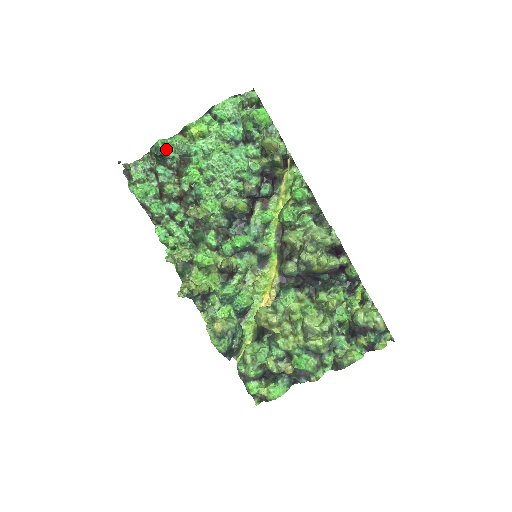
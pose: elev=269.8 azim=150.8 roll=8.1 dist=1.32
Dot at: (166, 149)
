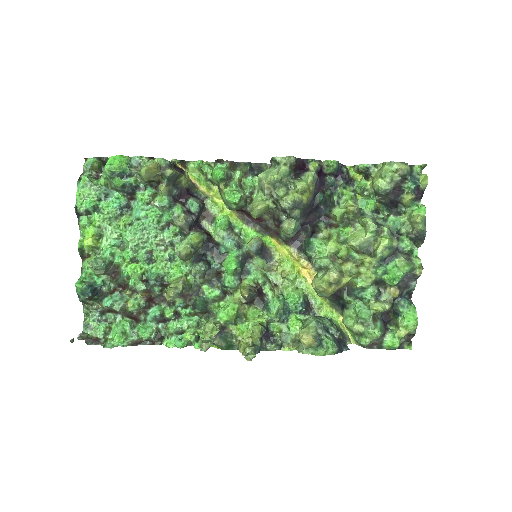
Dot at: (89, 283)
